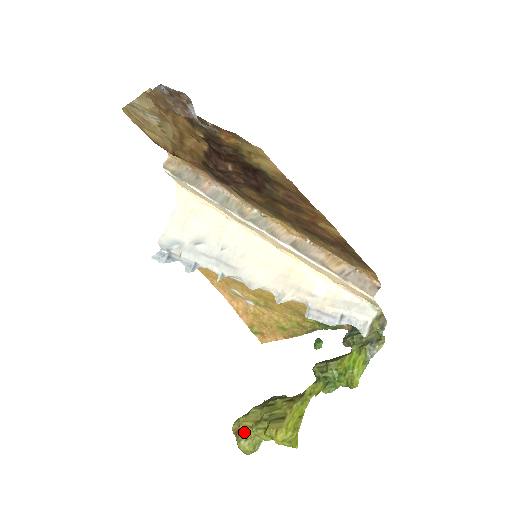
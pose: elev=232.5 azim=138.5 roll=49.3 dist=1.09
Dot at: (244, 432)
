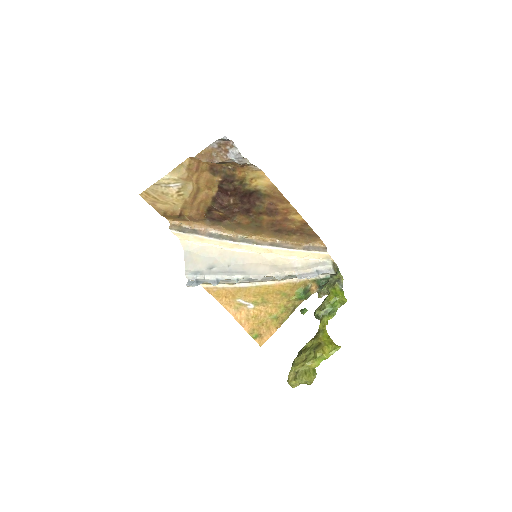
Dot at: (301, 371)
